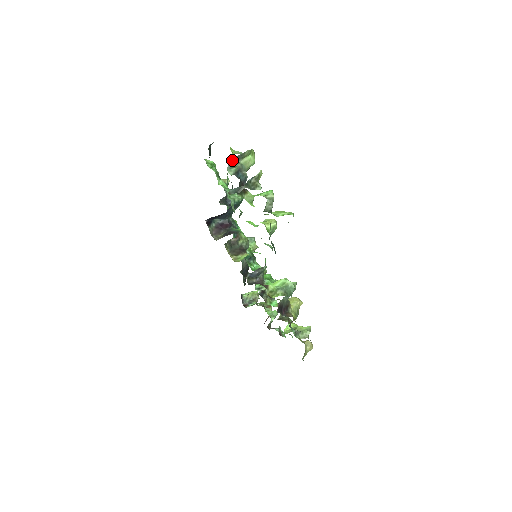
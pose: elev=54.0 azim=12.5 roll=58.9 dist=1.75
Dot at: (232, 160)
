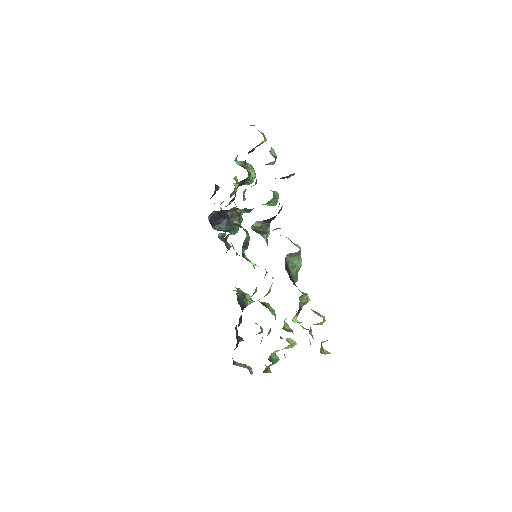
Dot at: occluded
